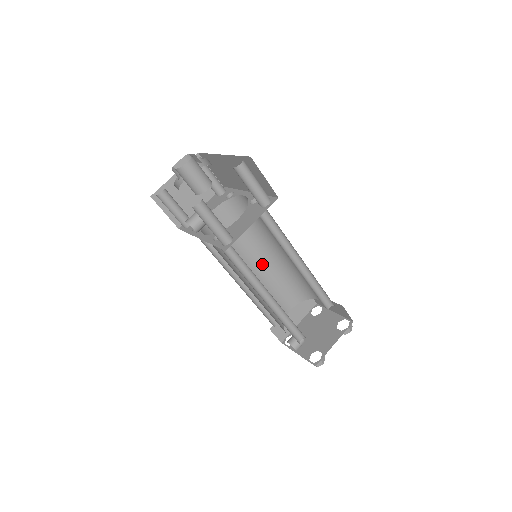
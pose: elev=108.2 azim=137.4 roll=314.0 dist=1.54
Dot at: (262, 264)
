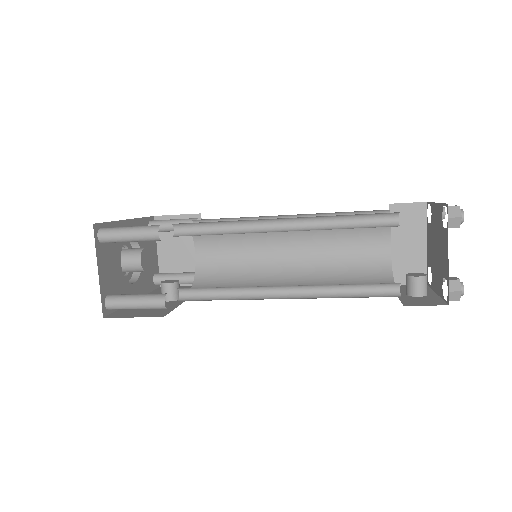
Dot at: (296, 241)
